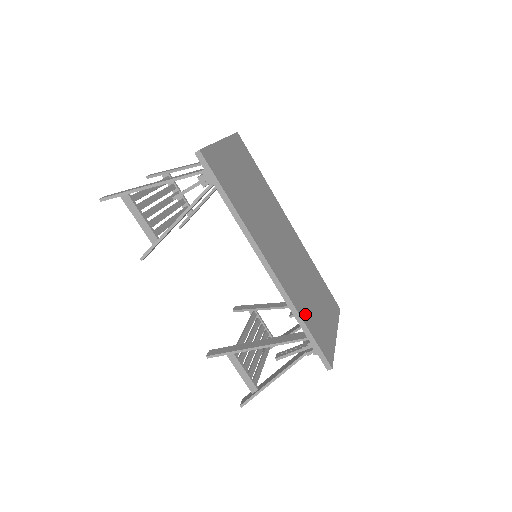
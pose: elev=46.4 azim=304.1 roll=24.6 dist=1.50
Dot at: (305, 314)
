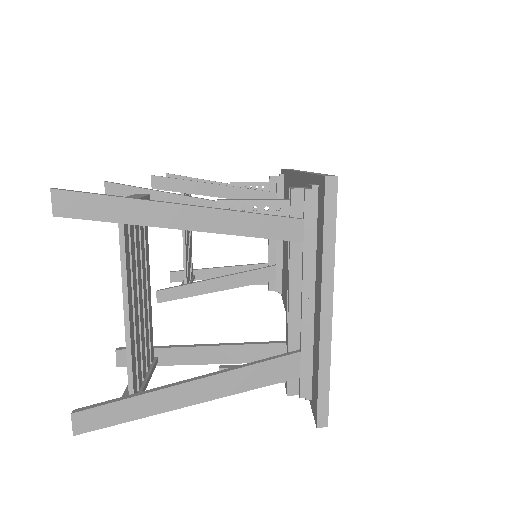
Dot at: occluded
